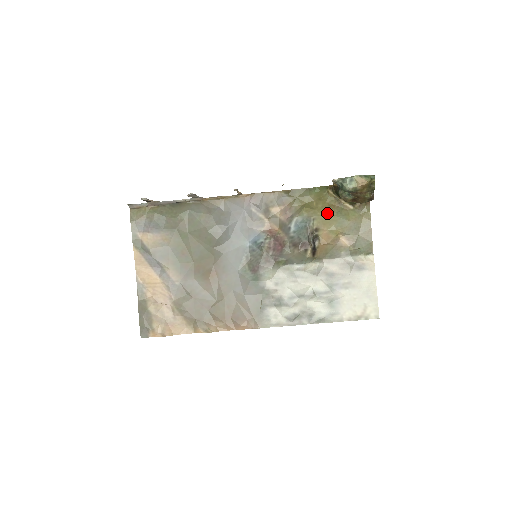
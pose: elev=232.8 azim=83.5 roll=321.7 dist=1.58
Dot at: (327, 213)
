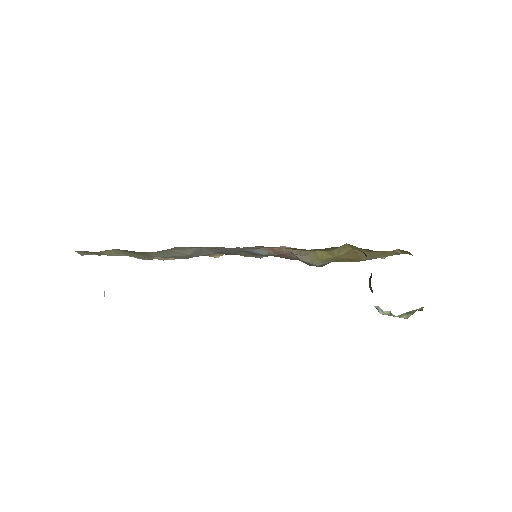
Dot at: (351, 257)
